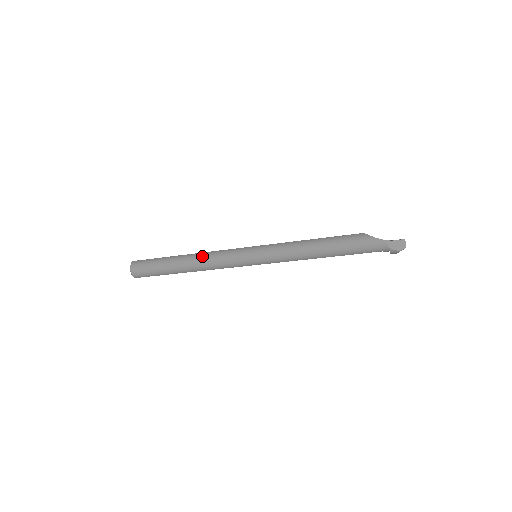
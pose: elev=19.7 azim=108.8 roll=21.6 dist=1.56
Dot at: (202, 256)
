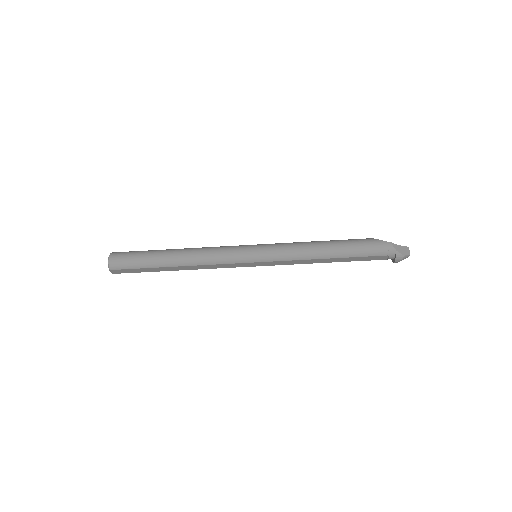
Dot at: (198, 249)
